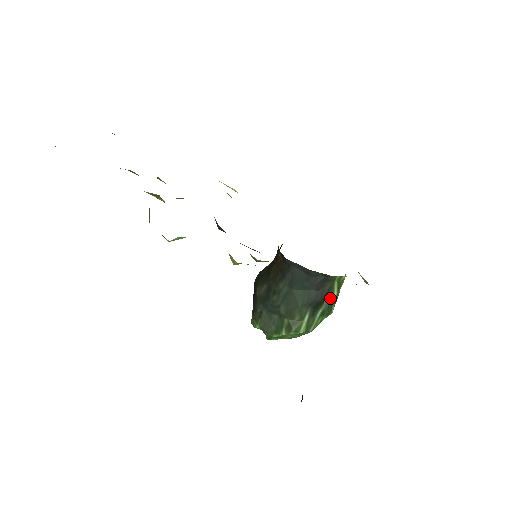
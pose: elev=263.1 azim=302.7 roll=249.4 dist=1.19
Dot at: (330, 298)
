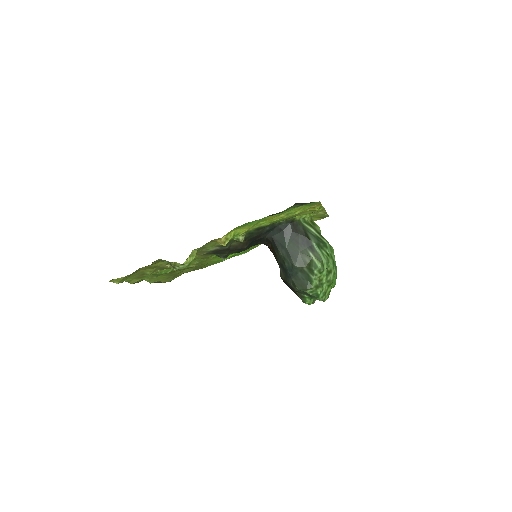
Dot at: (312, 234)
